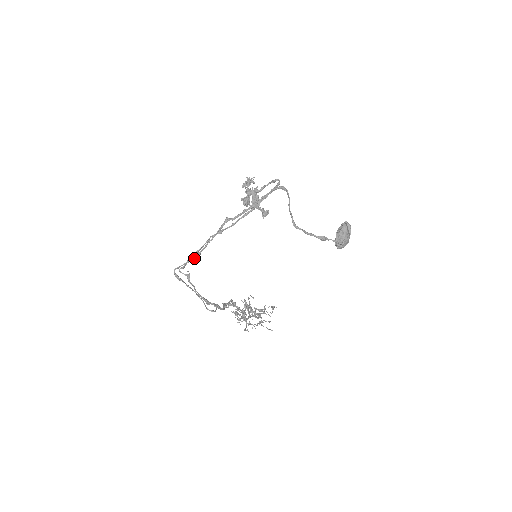
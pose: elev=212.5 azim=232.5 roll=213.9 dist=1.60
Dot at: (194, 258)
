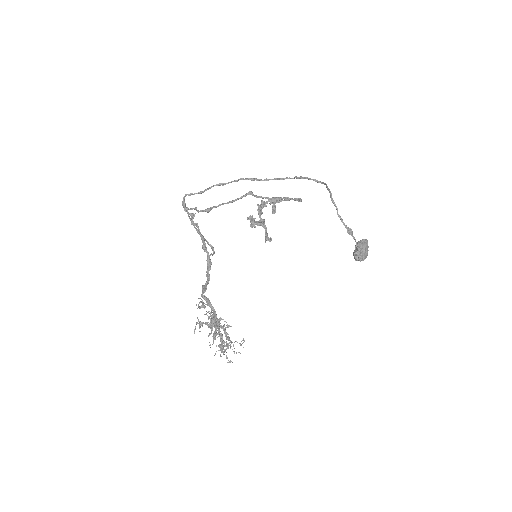
Dot at: (201, 211)
